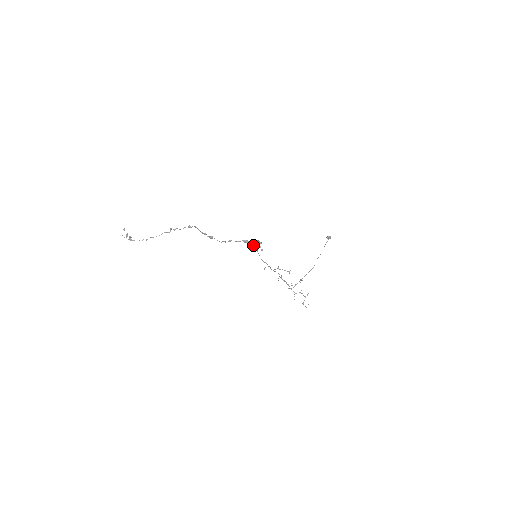
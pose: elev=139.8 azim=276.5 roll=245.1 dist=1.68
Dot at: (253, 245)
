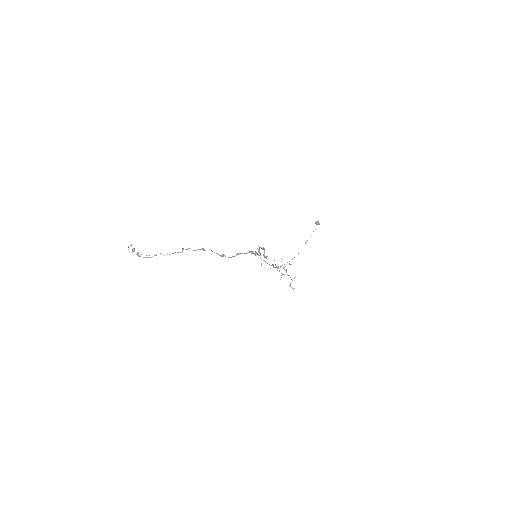
Dot at: (258, 254)
